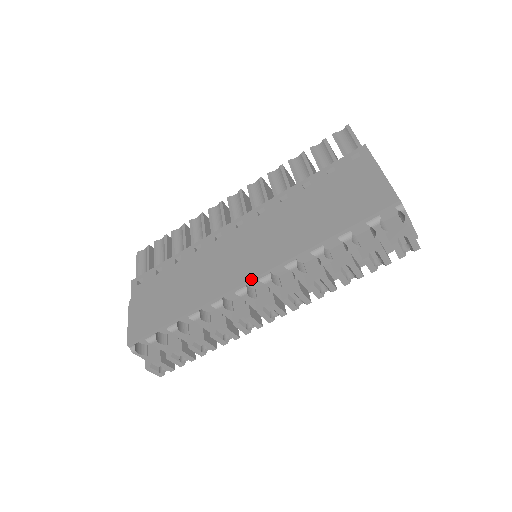
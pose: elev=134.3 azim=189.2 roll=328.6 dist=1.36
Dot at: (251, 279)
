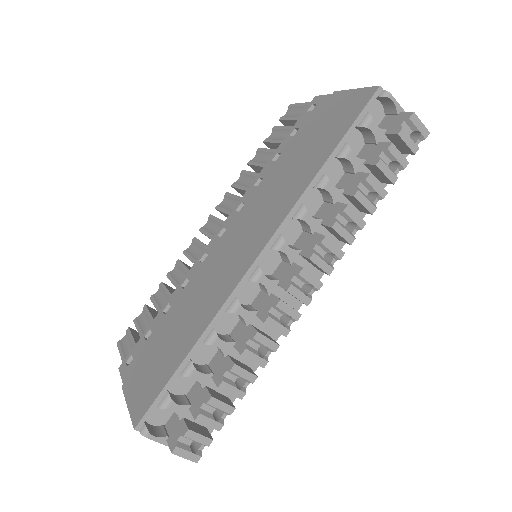
Dot at: (260, 252)
